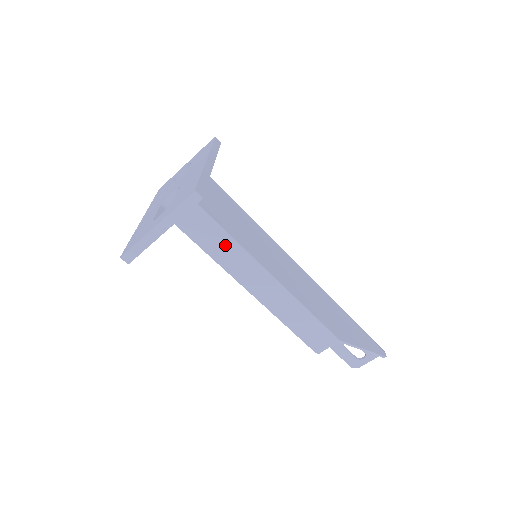
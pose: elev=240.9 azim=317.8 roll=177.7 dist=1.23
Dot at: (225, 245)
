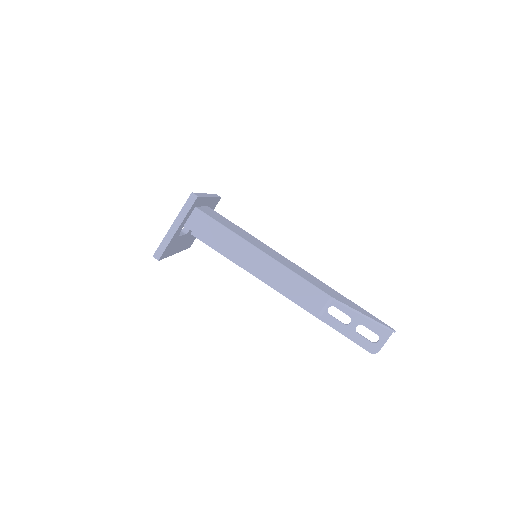
Dot at: (224, 235)
